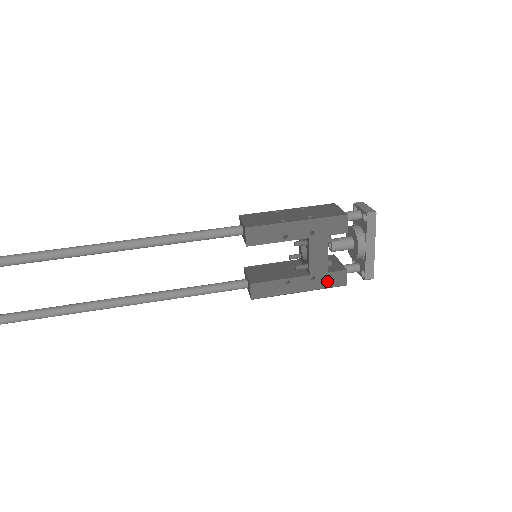
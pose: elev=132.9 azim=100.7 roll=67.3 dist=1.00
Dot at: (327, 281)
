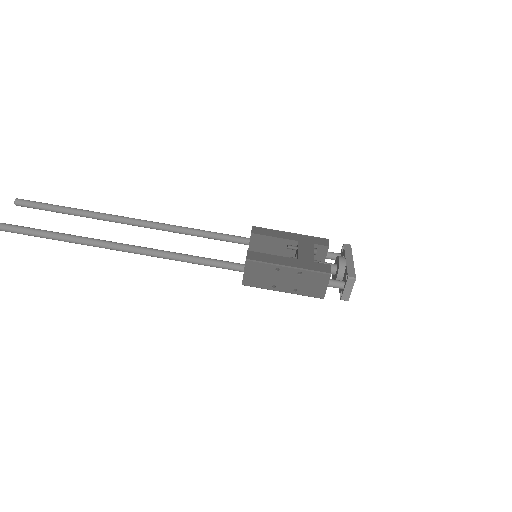
Dot at: occluded
